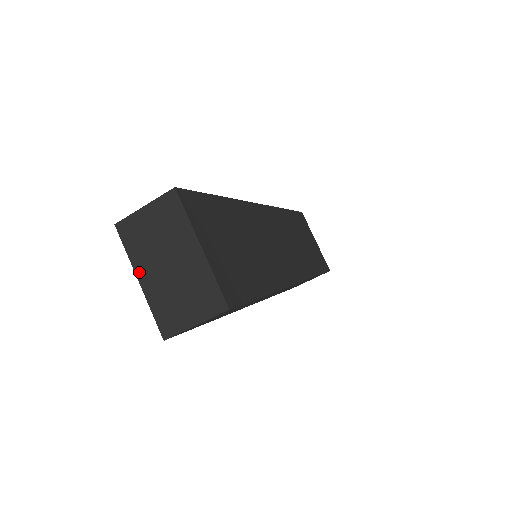
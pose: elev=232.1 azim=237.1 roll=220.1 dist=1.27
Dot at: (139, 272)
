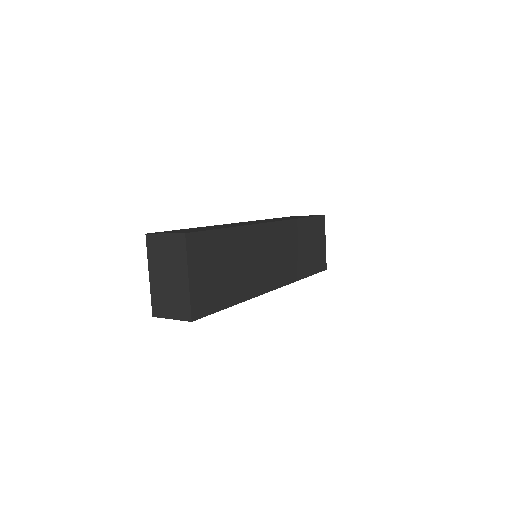
Dot at: (151, 270)
